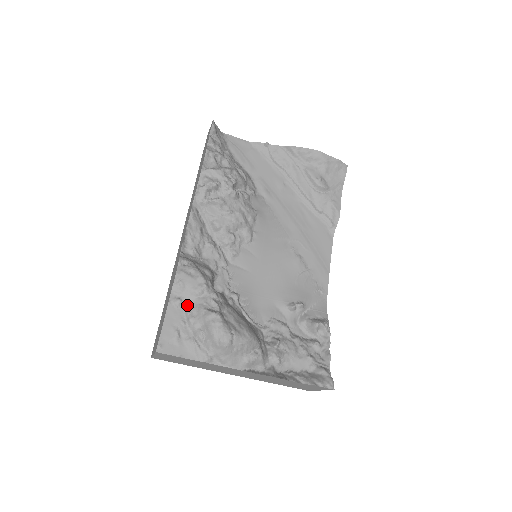
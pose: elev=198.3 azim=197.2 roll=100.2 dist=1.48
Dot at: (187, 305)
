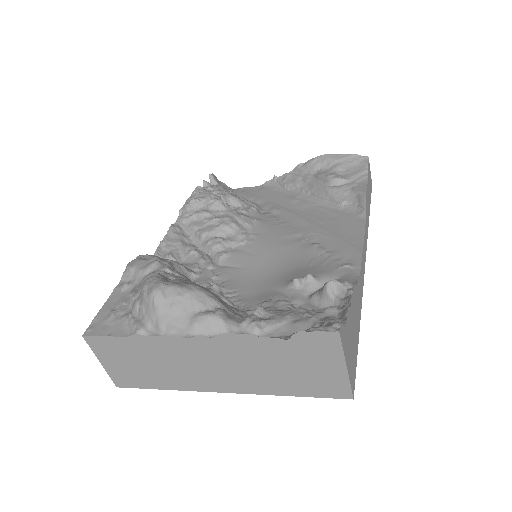
Dot at: (134, 287)
